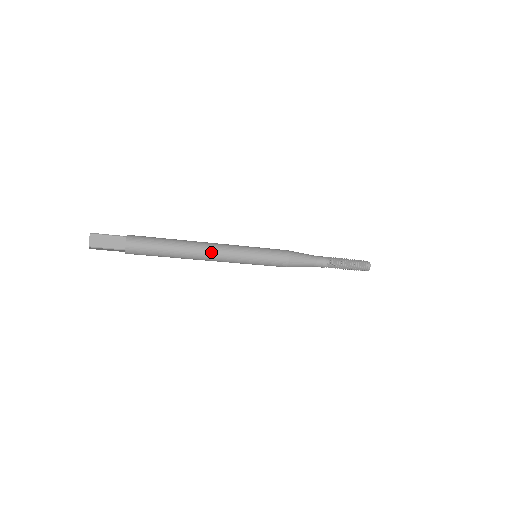
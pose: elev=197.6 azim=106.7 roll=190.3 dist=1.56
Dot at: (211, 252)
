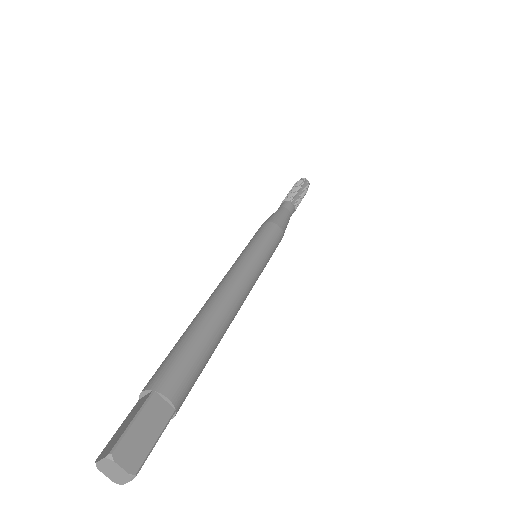
Dot at: occluded
